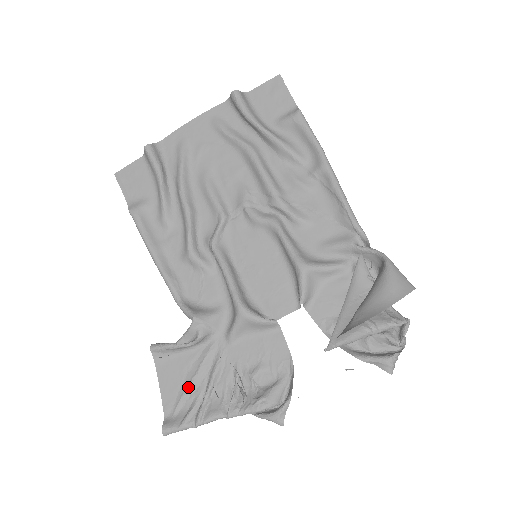
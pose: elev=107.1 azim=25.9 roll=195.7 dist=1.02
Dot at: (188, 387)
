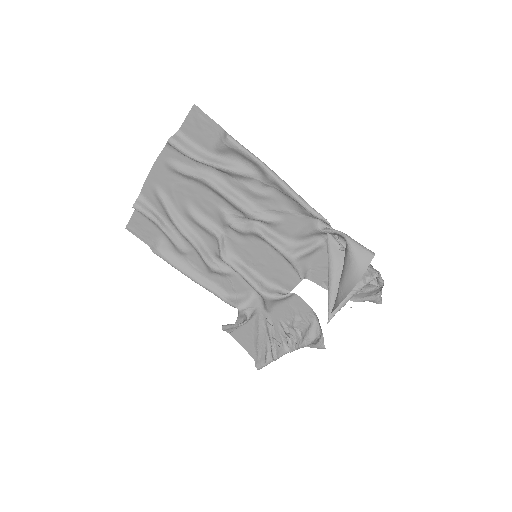
Dot at: (258, 342)
